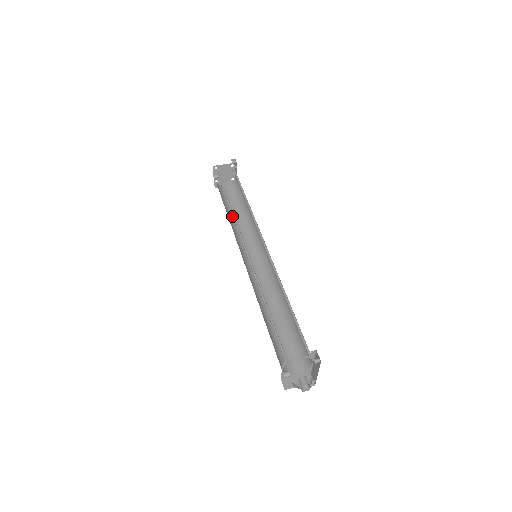
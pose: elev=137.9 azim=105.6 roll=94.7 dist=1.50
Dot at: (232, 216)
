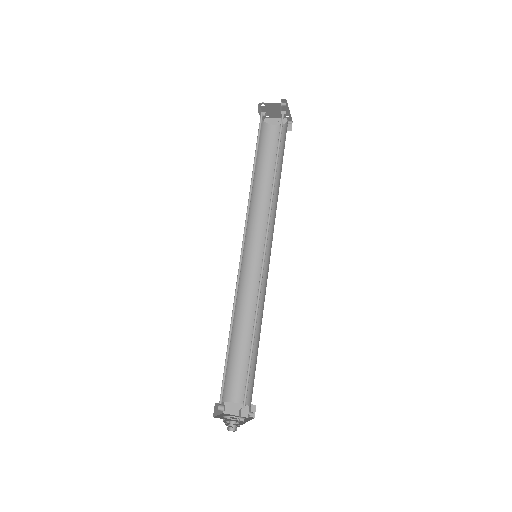
Dot at: (263, 179)
